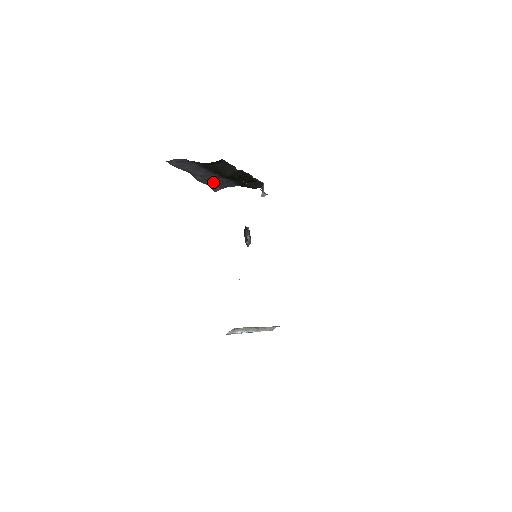
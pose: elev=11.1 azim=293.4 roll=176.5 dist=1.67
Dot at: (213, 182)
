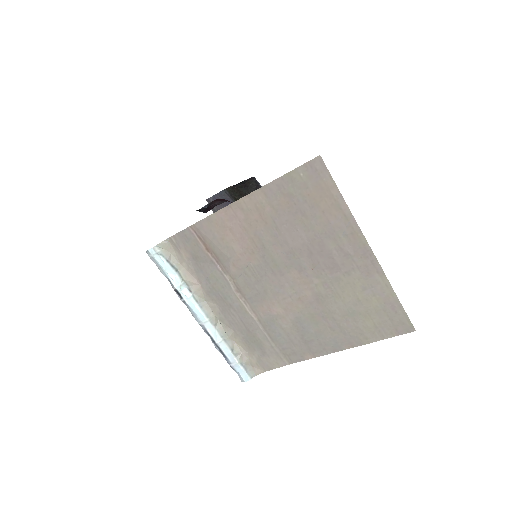
Dot at: occluded
